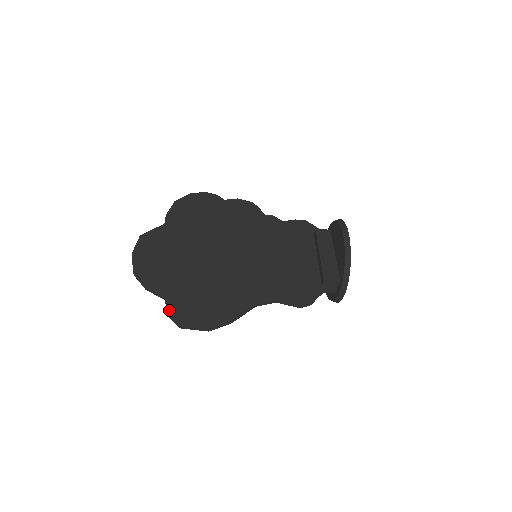
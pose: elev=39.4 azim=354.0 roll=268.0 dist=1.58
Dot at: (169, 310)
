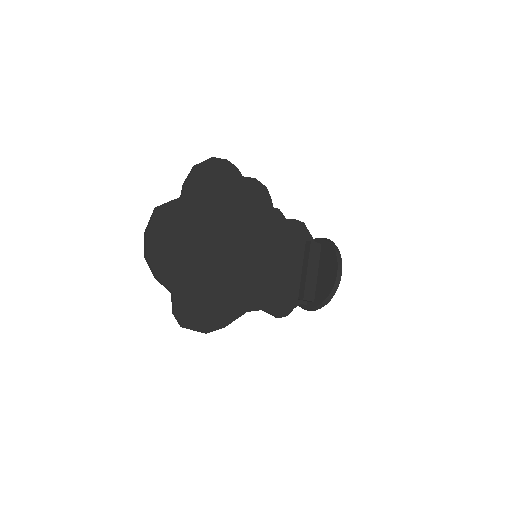
Dot at: (176, 309)
